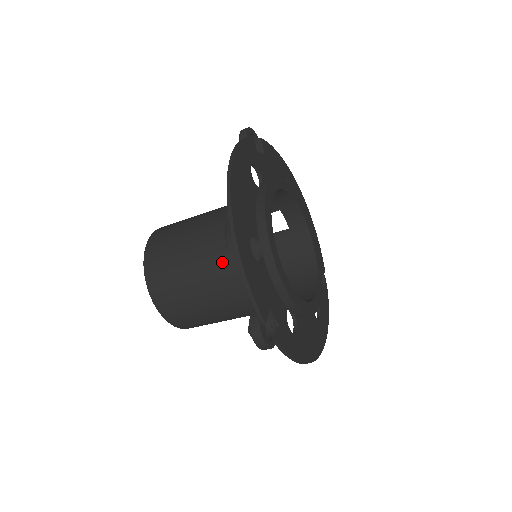
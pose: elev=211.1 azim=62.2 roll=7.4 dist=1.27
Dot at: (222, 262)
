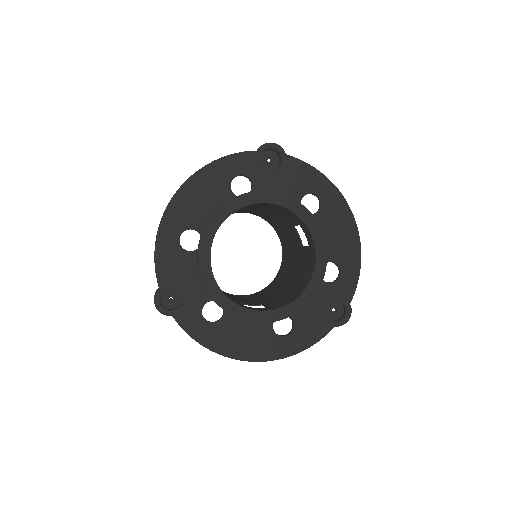
Dot at: occluded
